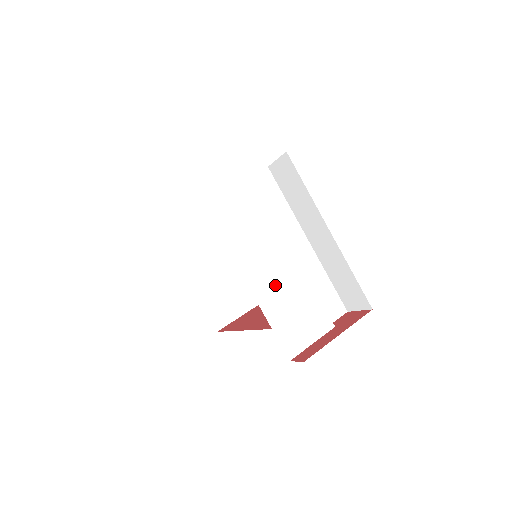
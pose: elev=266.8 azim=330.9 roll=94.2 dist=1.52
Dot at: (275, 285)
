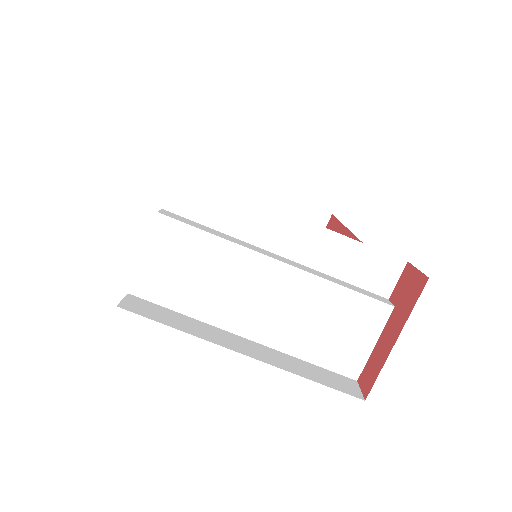
Dot at: (284, 317)
